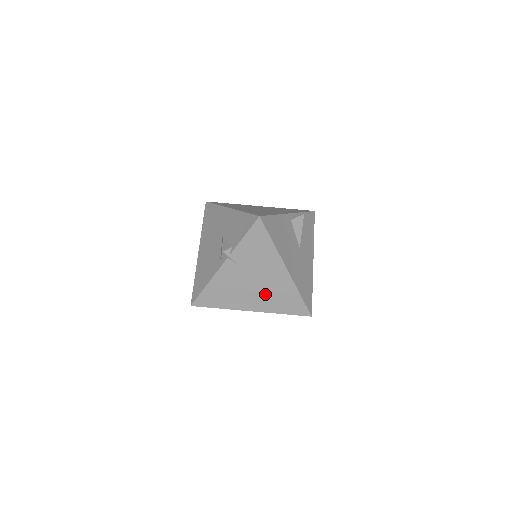
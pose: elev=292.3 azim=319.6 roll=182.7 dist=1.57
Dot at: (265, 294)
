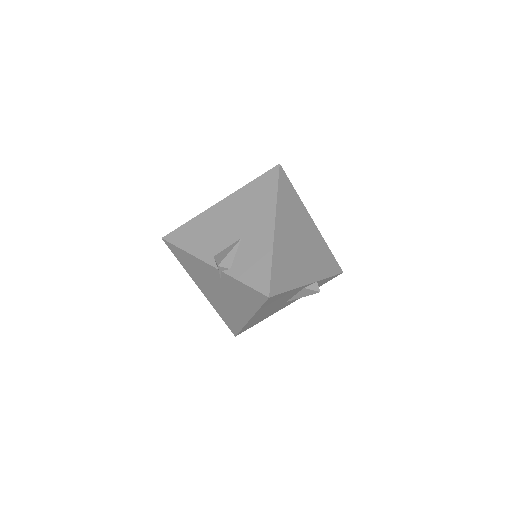
Dot at: (220, 301)
